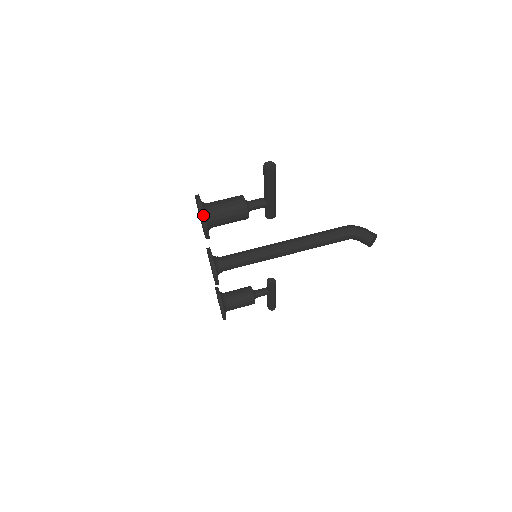
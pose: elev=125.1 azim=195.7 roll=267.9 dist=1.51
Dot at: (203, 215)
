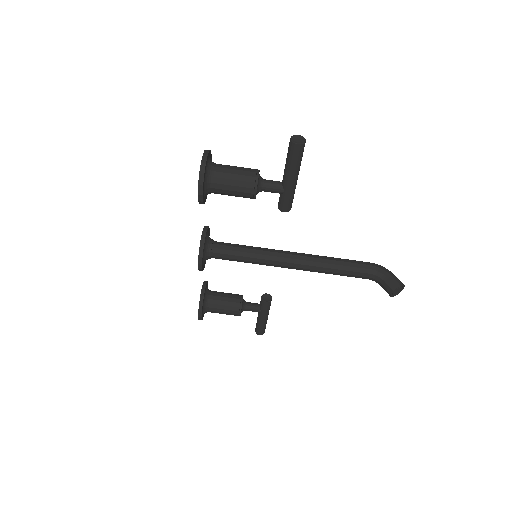
Dot at: (203, 170)
